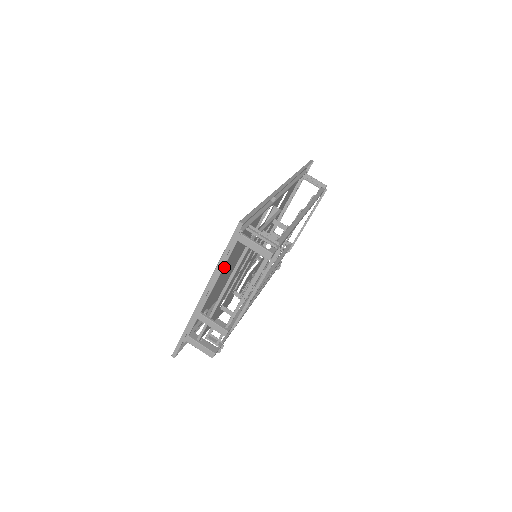
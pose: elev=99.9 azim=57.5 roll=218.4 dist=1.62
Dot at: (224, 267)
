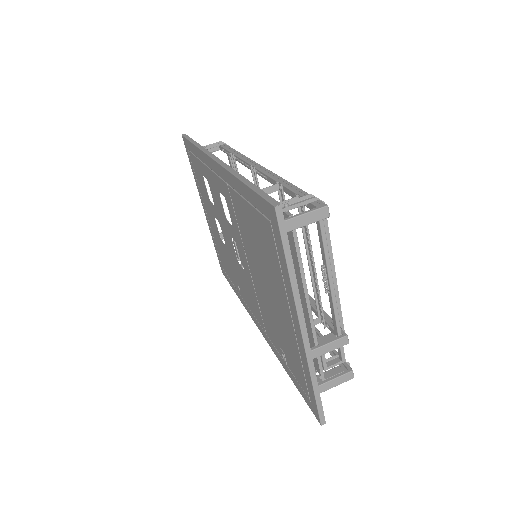
Dot at: (273, 286)
